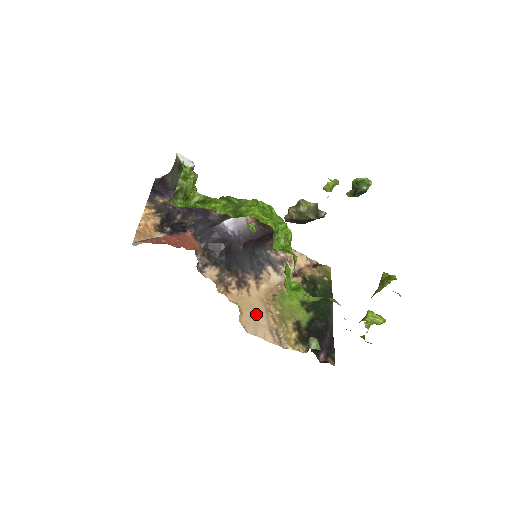
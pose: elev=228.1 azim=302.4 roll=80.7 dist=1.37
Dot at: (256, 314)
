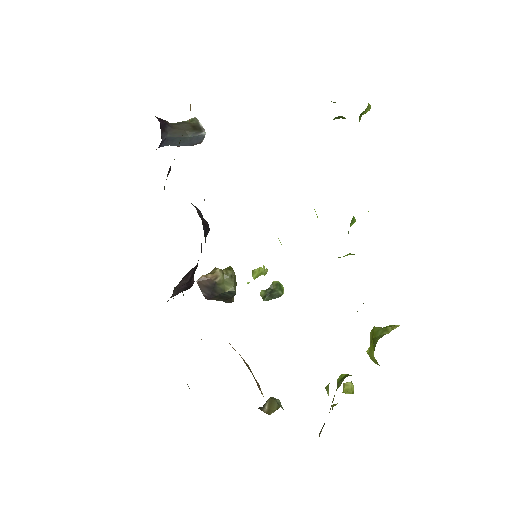
Dot at: occluded
